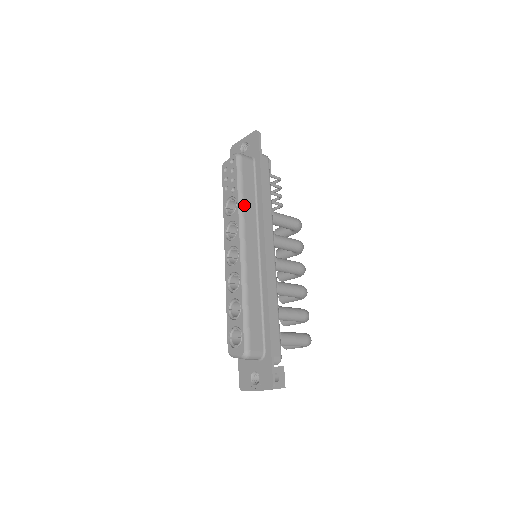
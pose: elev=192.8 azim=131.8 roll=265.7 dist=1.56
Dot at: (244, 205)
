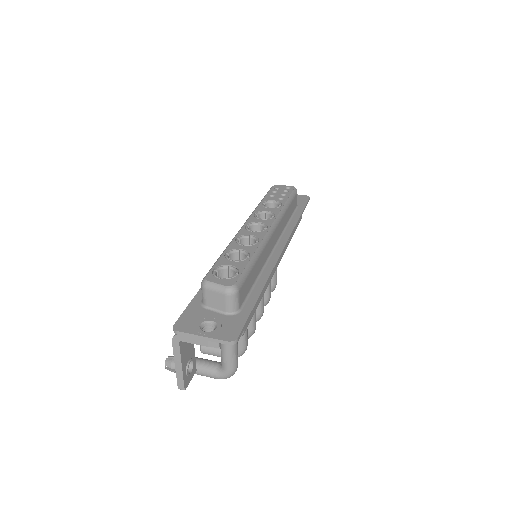
Dot at: (286, 212)
